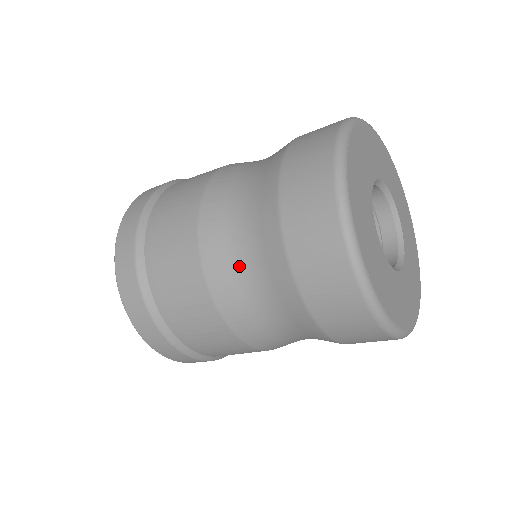
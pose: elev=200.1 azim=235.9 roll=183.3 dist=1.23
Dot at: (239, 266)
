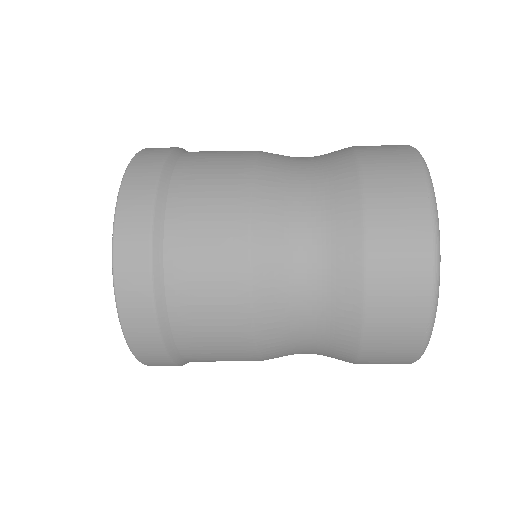
Dot at: (295, 239)
